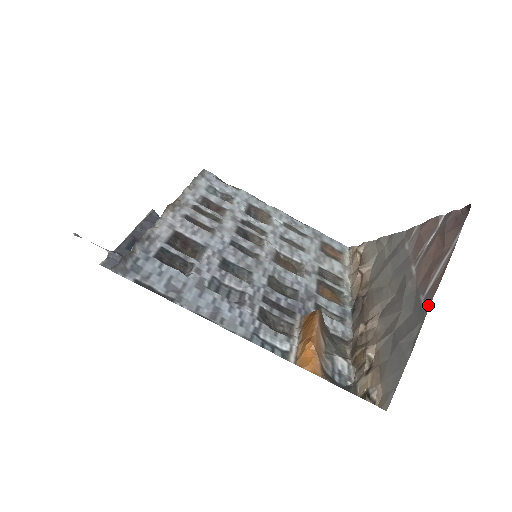
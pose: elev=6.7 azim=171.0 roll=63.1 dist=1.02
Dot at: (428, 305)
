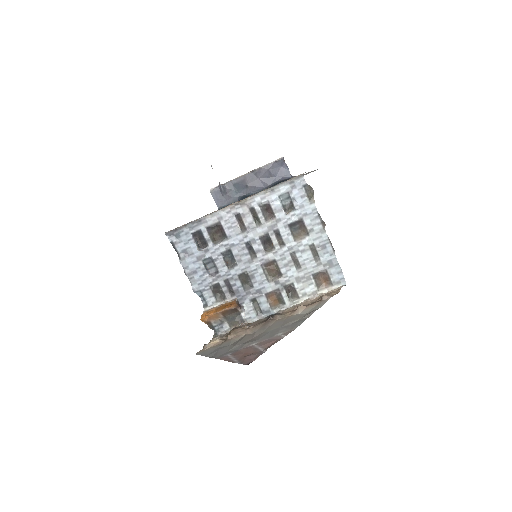
Dot at: (220, 358)
